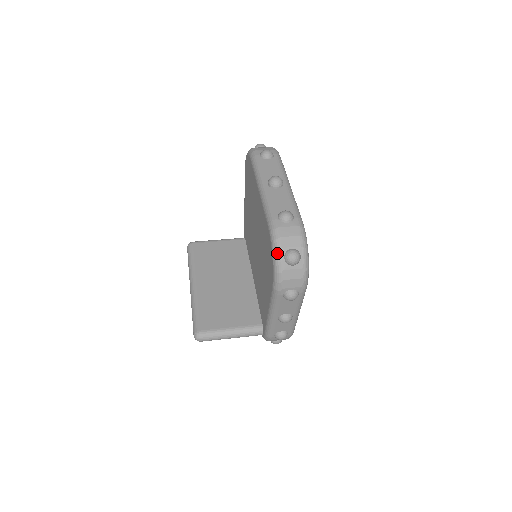
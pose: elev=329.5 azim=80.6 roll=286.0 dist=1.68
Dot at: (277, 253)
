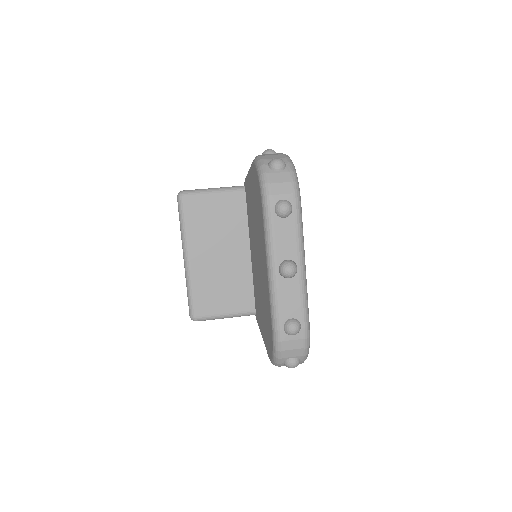
Dot at: (277, 360)
